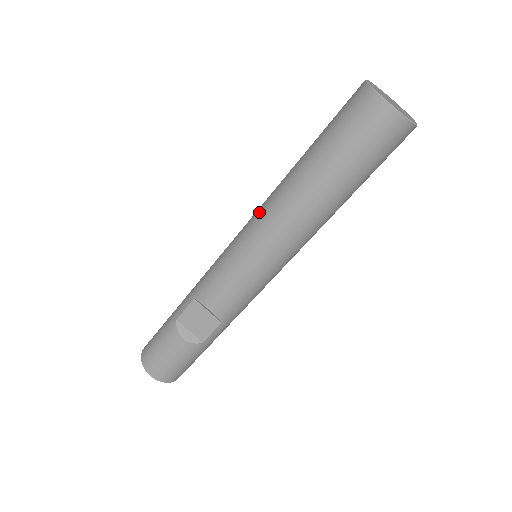
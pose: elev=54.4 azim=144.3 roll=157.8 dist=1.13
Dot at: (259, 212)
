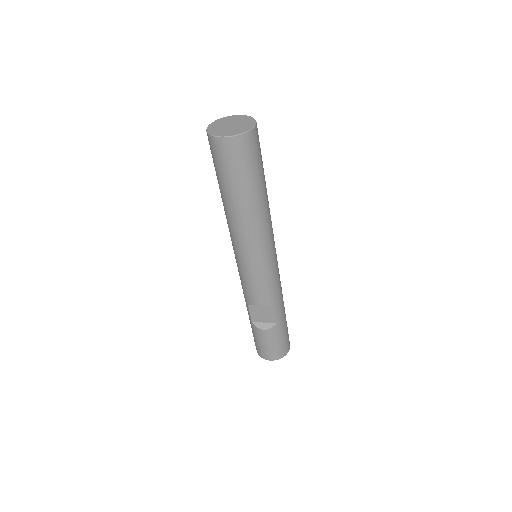
Dot at: (230, 236)
